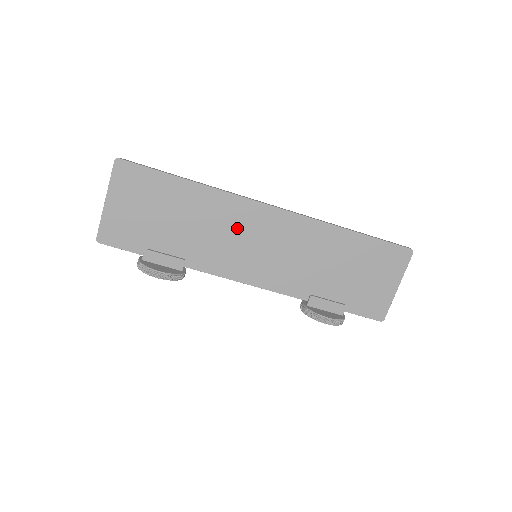
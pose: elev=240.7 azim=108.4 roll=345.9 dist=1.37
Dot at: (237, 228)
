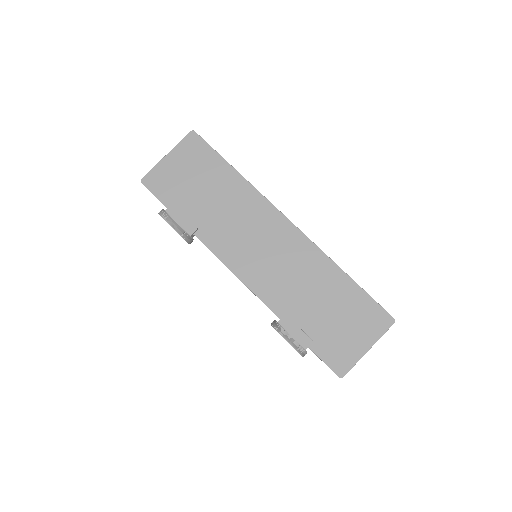
Dot at: (253, 224)
